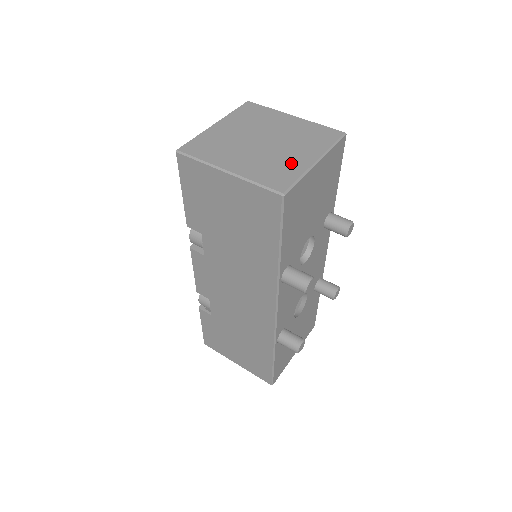
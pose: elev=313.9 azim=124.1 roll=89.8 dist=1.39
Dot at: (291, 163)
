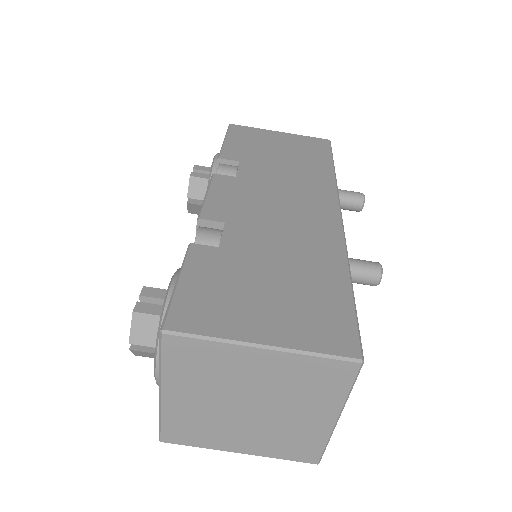
Dot at: (306, 431)
